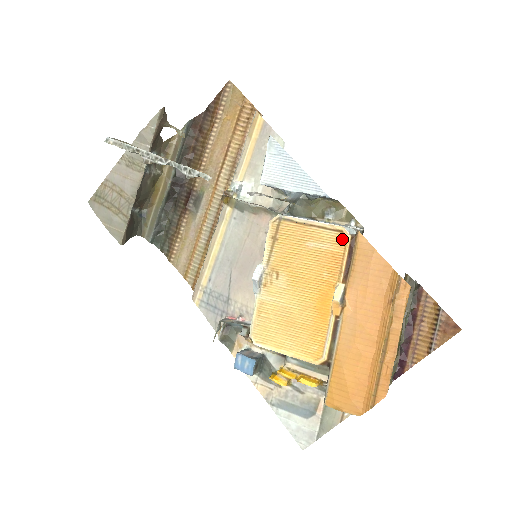
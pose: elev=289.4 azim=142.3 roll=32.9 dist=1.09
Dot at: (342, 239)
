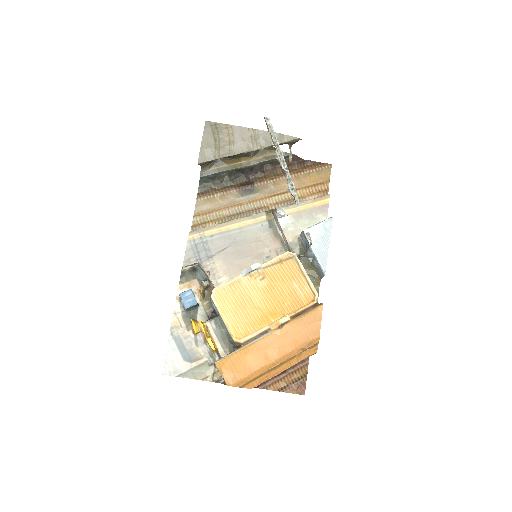
Dot at: (311, 299)
